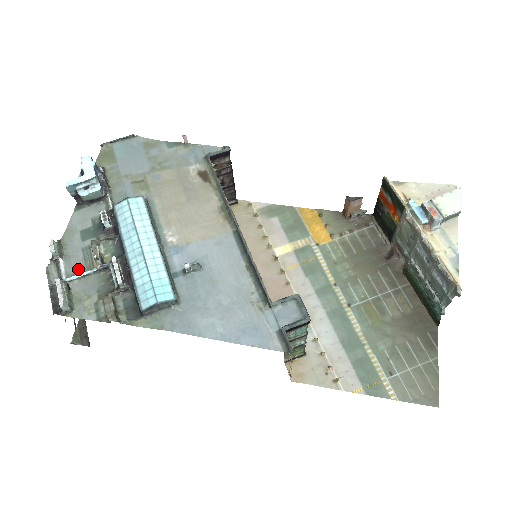
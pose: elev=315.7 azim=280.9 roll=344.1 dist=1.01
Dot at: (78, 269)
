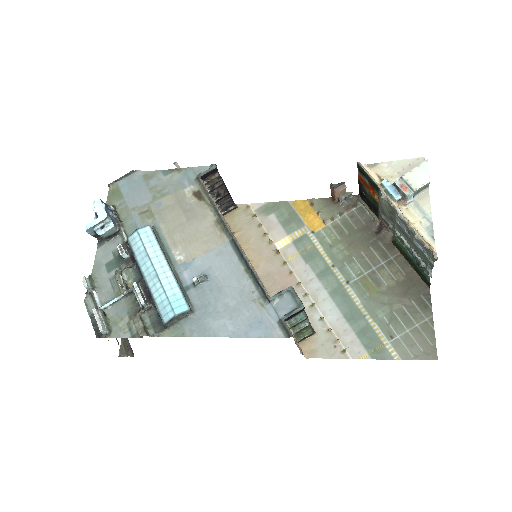
Dot at: (109, 297)
